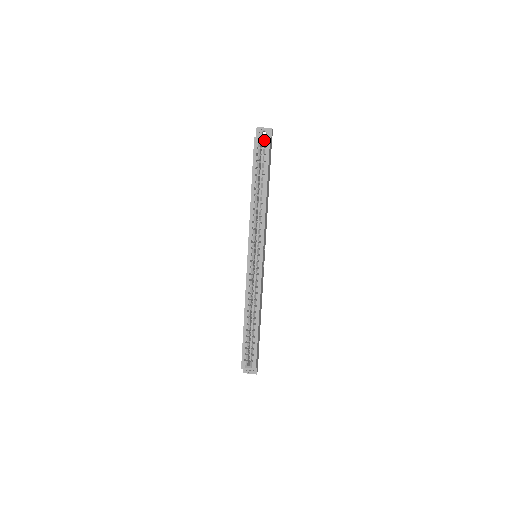
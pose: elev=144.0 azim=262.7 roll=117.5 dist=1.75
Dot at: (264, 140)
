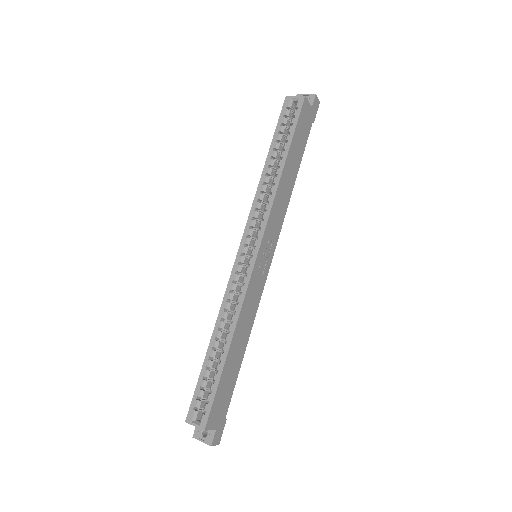
Dot at: (297, 99)
